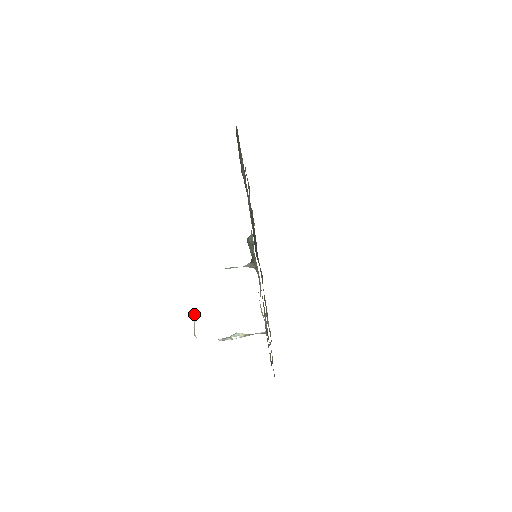
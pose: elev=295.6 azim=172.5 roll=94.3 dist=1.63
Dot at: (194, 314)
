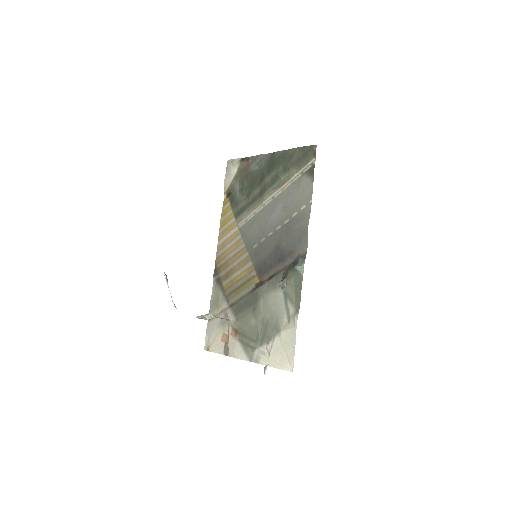
Dot at: (164, 275)
